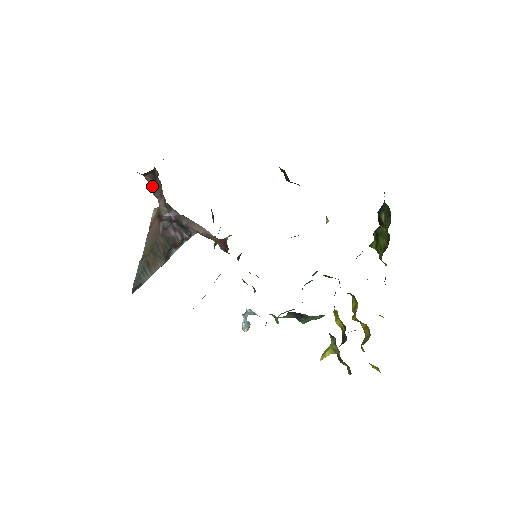
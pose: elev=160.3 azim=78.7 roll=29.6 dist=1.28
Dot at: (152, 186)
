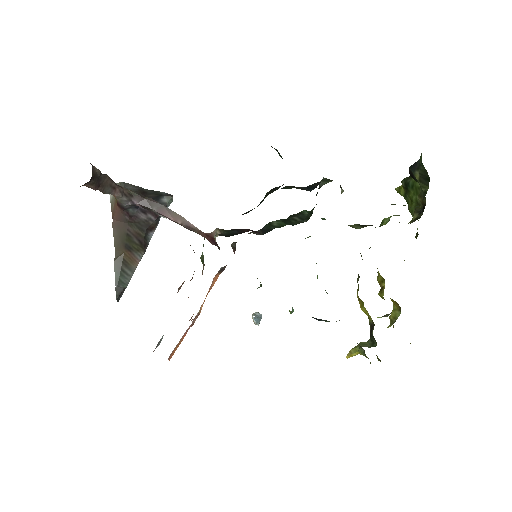
Dot at: (98, 188)
